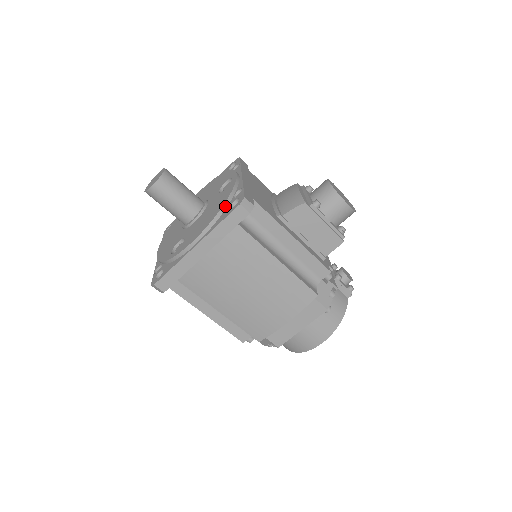
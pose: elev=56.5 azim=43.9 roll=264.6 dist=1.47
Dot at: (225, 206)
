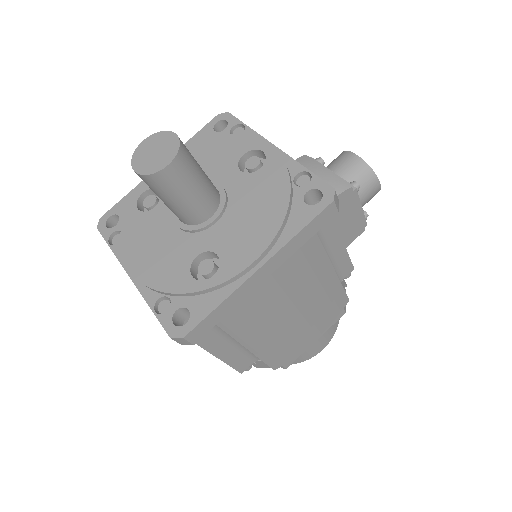
Dot at: (291, 200)
